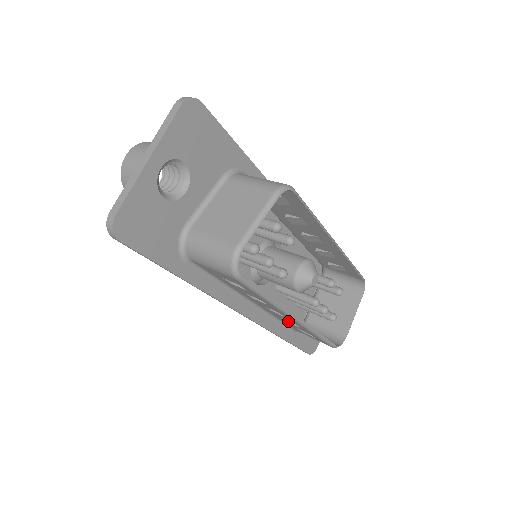
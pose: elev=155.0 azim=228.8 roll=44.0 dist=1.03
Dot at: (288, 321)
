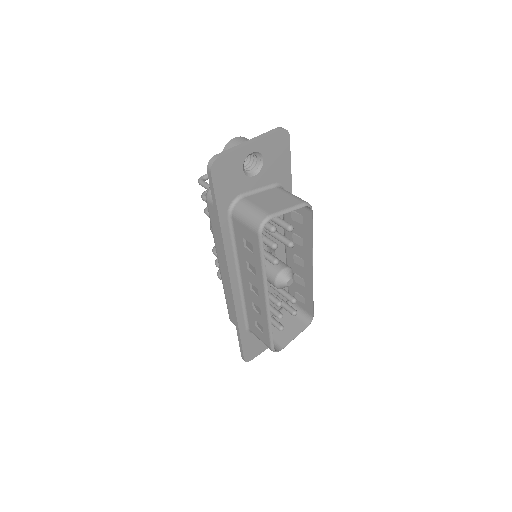
Dot at: (254, 308)
